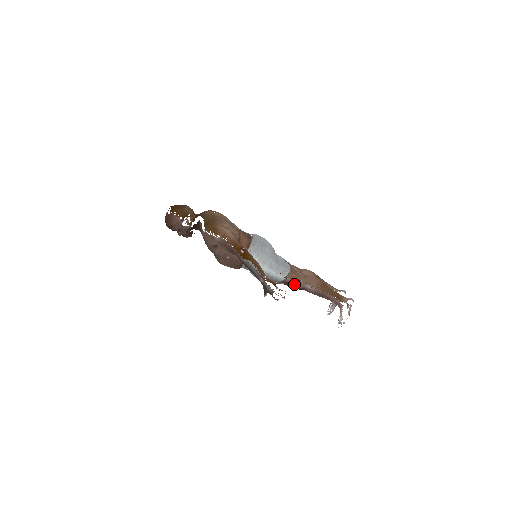
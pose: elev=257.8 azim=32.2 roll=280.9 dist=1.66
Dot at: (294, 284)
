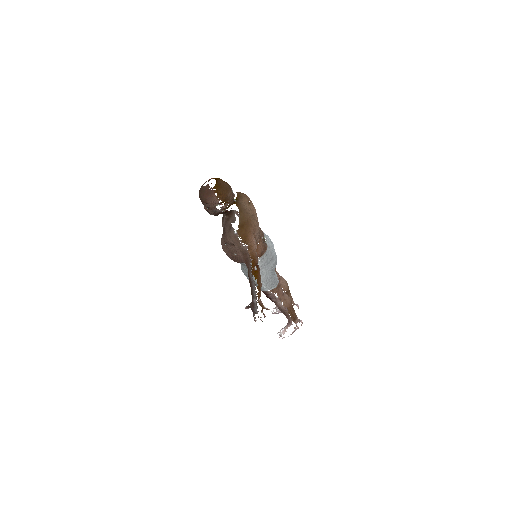
Dot at: (271, 296)
